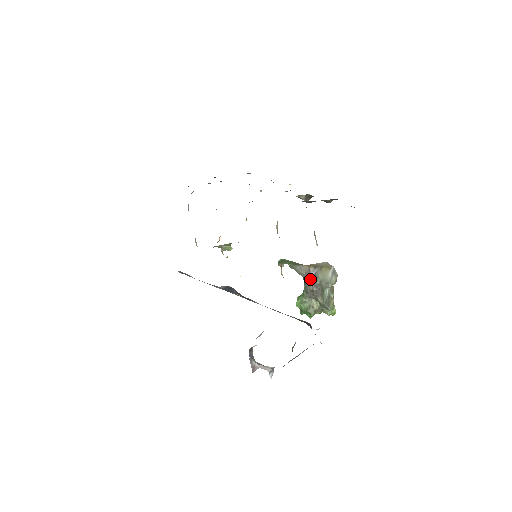
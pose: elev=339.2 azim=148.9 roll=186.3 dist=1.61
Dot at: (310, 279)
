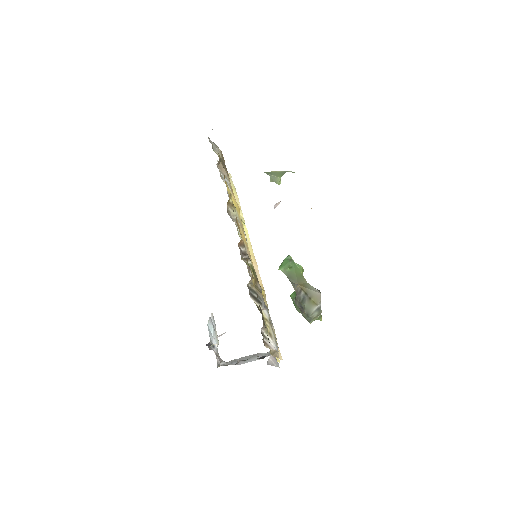
Dot at: (298, 298)
